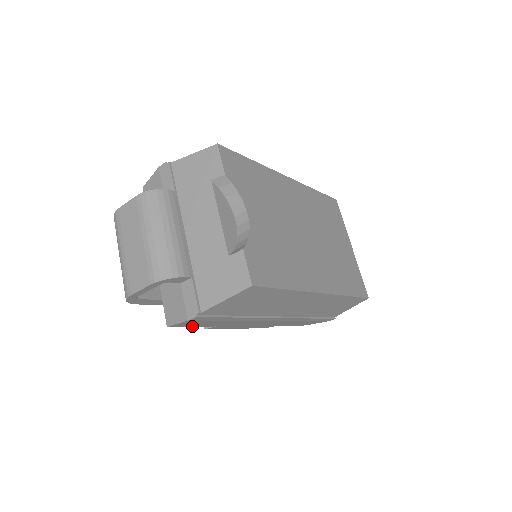
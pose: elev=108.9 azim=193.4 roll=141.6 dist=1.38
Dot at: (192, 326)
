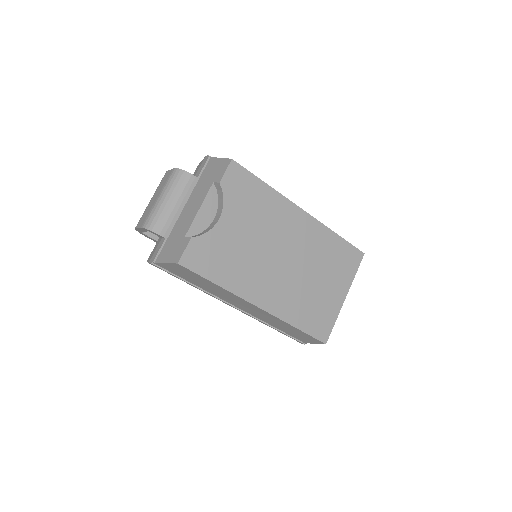
Dot at: occluded
